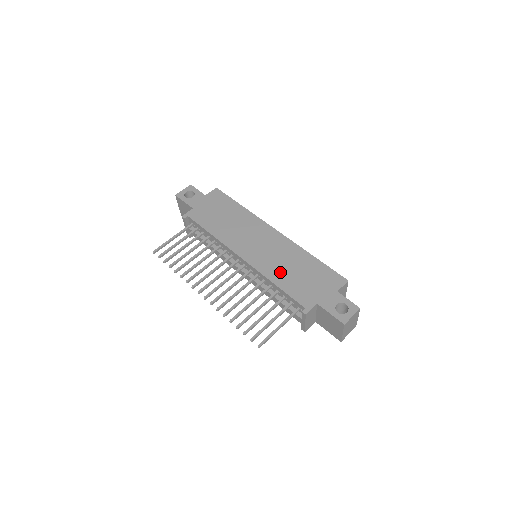
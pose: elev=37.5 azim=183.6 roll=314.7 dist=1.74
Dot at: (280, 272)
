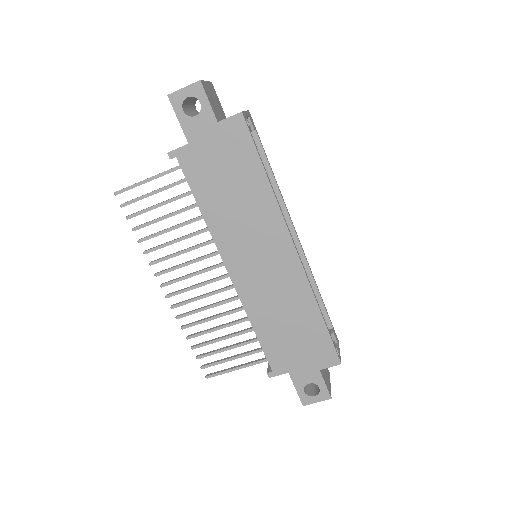
Dot at: (267, 316)
